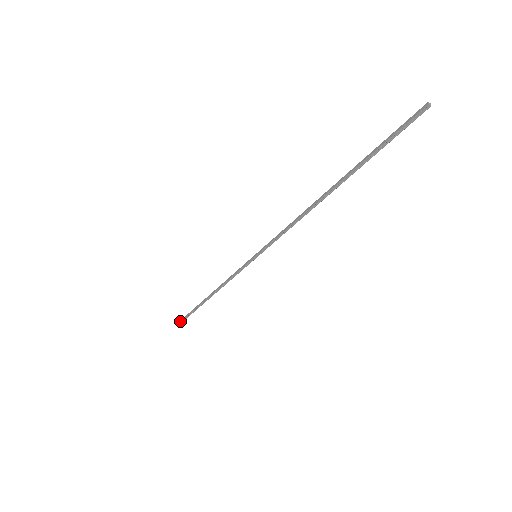
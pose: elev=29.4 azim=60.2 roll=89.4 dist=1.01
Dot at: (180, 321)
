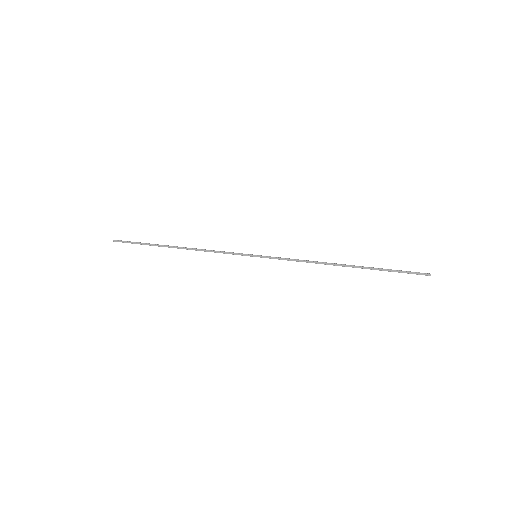
Dot at: (123, 242)
